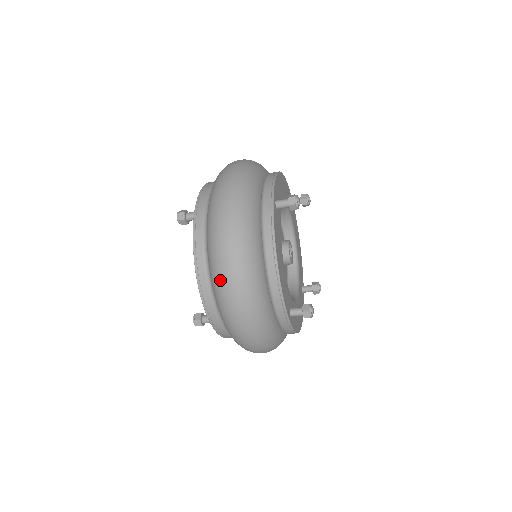
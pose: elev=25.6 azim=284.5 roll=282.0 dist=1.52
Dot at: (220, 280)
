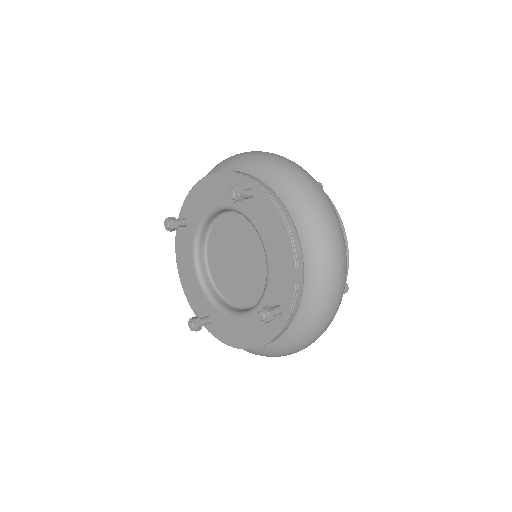
Dot at: occluded
